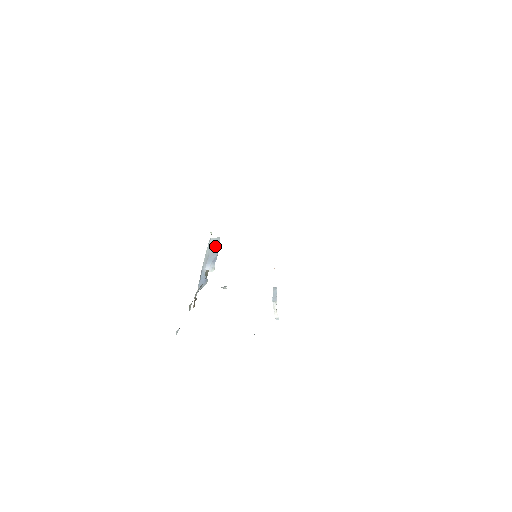
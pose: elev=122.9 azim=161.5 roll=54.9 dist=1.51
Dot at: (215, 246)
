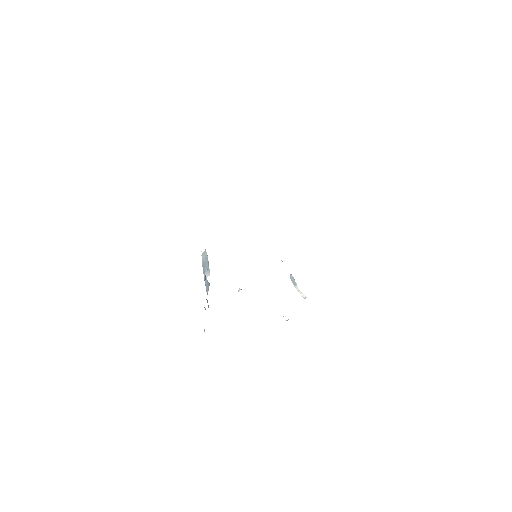
Dot at: (205, 258)
